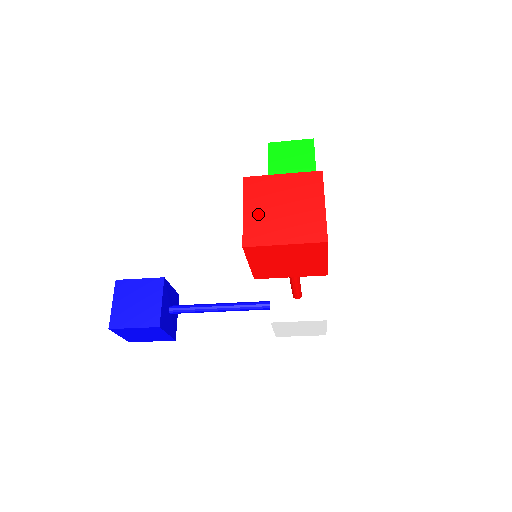
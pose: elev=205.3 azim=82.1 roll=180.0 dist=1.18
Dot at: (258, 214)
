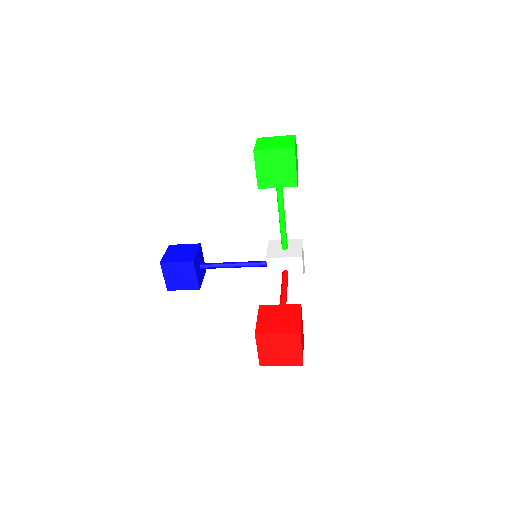
Dot at: (266, 353)
